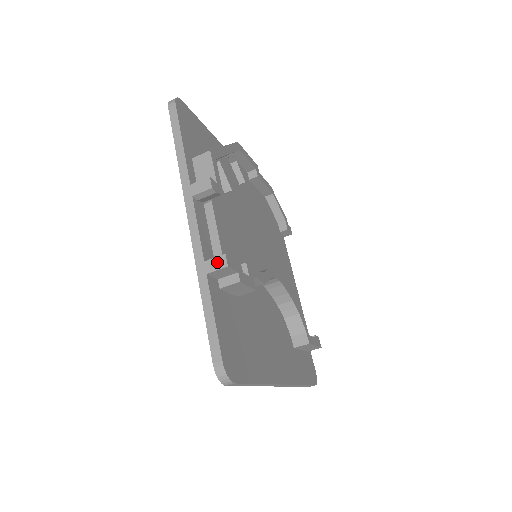
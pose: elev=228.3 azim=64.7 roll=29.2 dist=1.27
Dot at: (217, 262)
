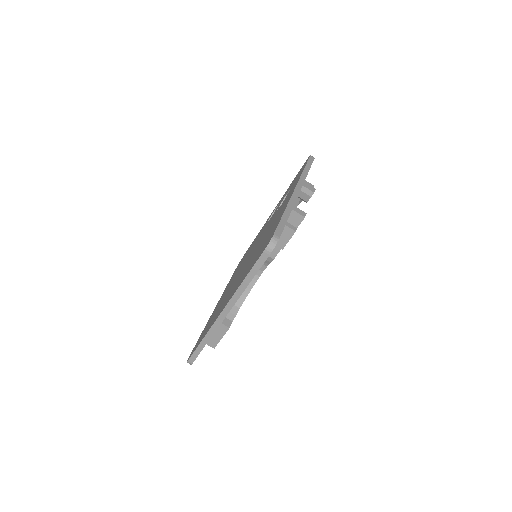
Dot at: (301, 211)
